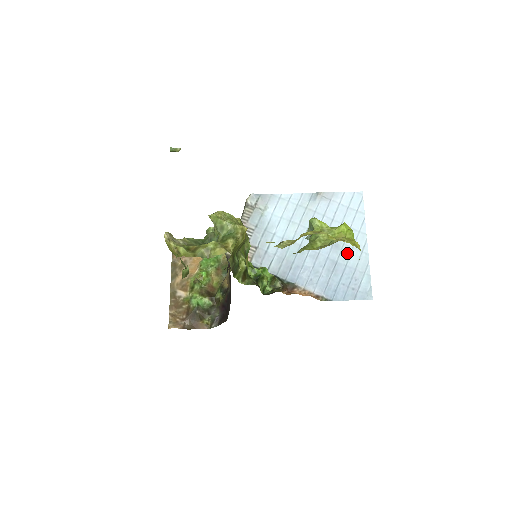
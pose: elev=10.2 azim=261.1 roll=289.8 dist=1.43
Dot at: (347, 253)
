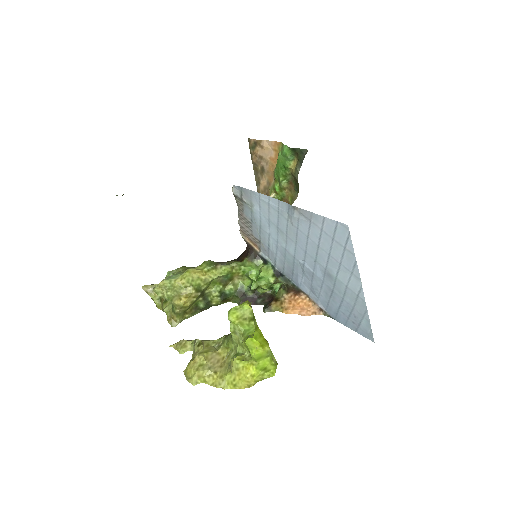
Dot at: (341, 288)
